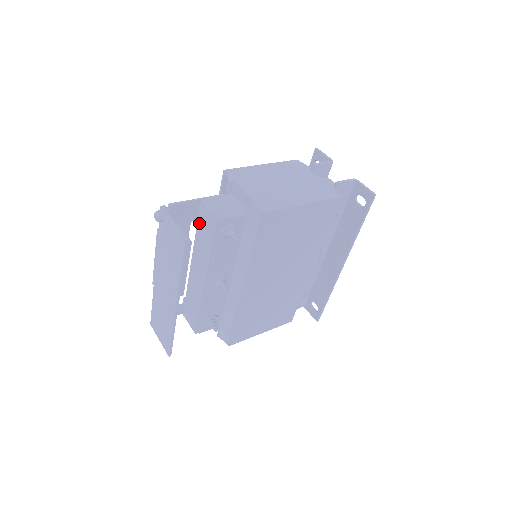
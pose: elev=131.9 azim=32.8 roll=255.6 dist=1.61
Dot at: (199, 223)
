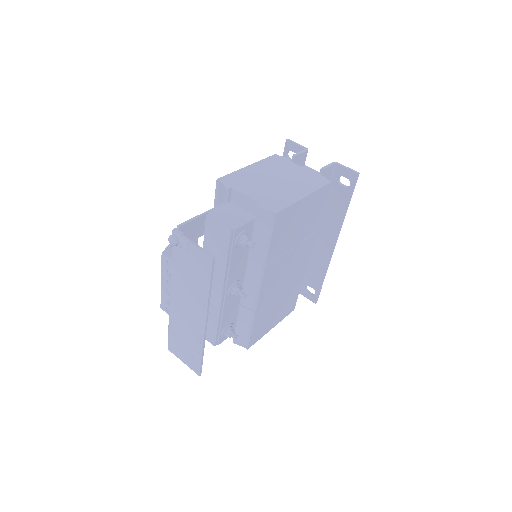
Dot at: (207, 237)
